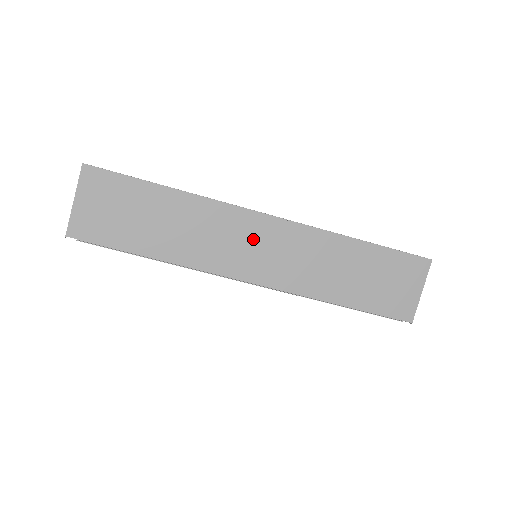
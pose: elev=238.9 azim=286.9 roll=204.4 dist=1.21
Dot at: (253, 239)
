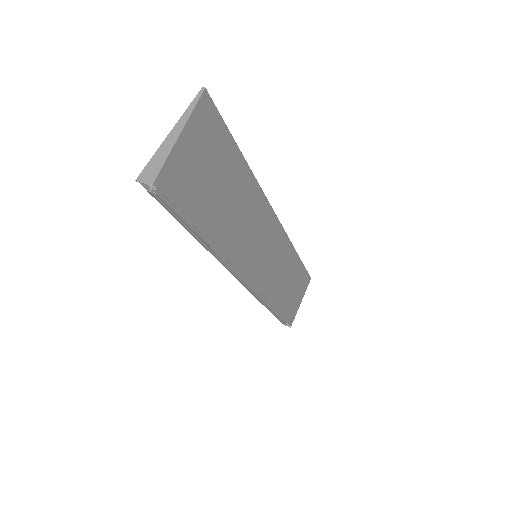
Dot at: (264, 239)
